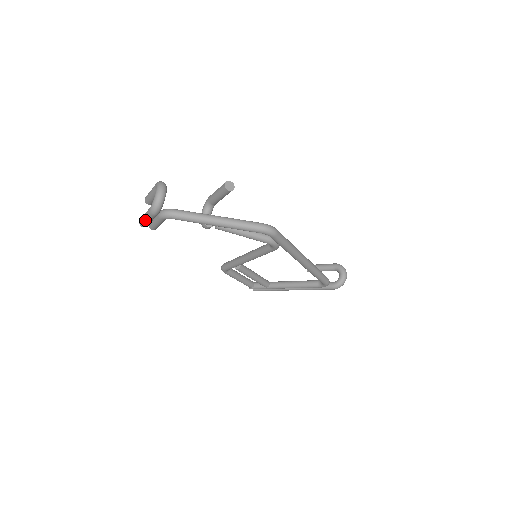
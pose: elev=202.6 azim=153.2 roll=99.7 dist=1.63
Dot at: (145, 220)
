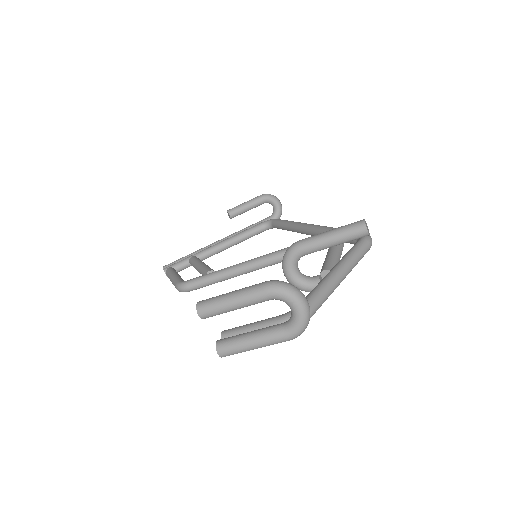
Dot at: occluded
